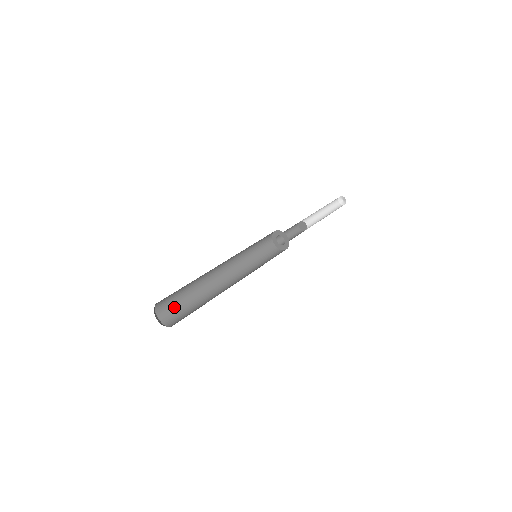
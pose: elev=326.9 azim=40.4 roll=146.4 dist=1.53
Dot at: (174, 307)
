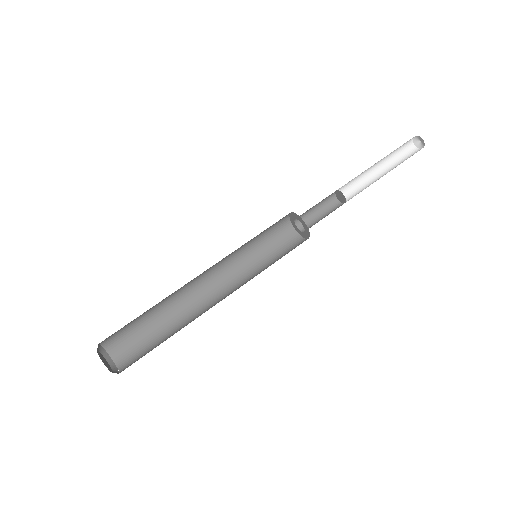
Dot at: (124, 328)
